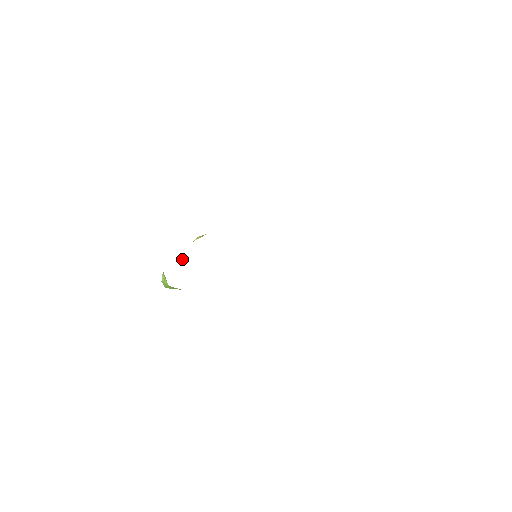
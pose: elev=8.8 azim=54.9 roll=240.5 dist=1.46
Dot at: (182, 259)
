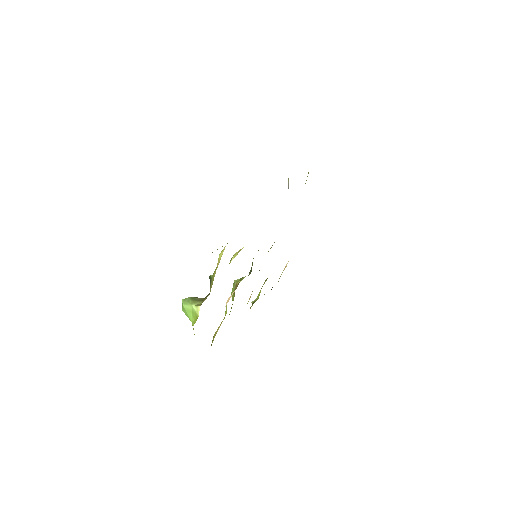
Dot at: (209, 276)
